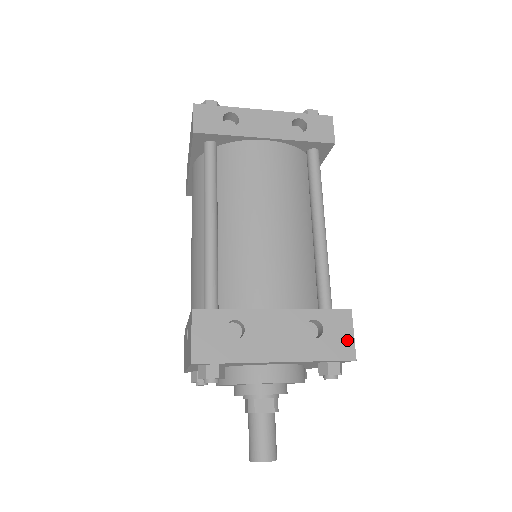
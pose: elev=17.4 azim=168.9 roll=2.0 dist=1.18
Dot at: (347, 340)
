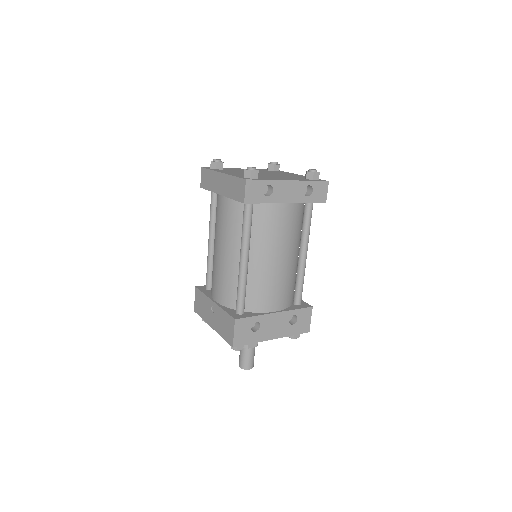
Dot at: (307, 323)
